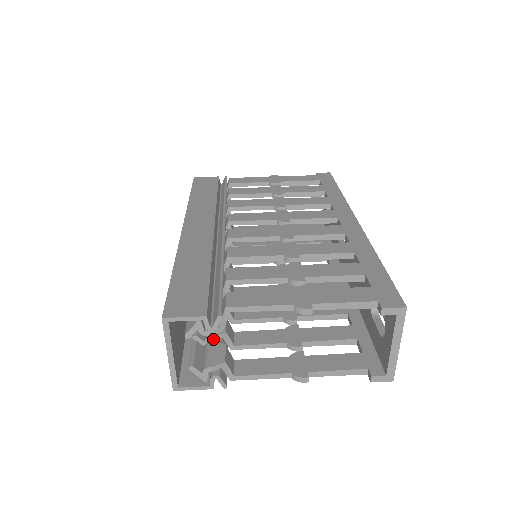
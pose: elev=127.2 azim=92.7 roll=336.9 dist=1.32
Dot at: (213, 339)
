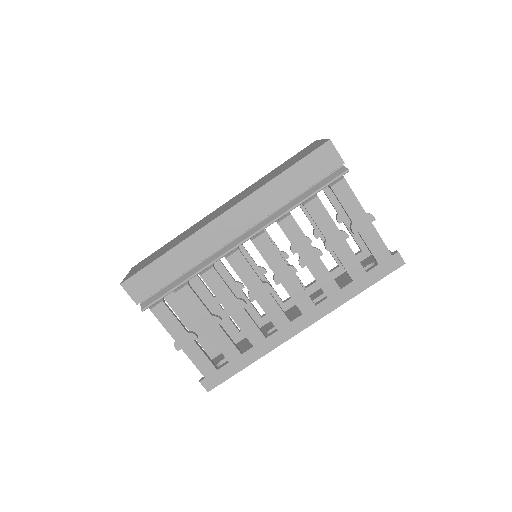
Dot at: occluded
